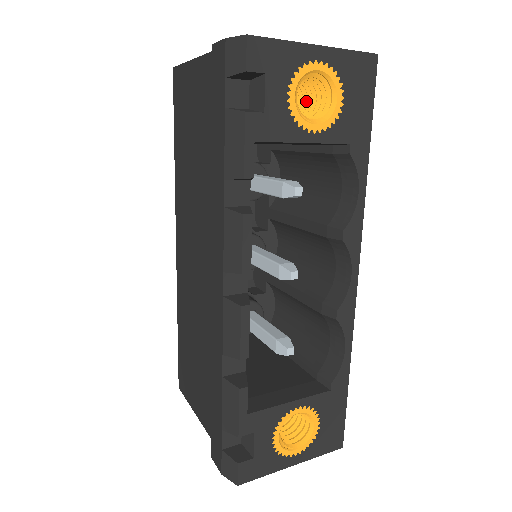
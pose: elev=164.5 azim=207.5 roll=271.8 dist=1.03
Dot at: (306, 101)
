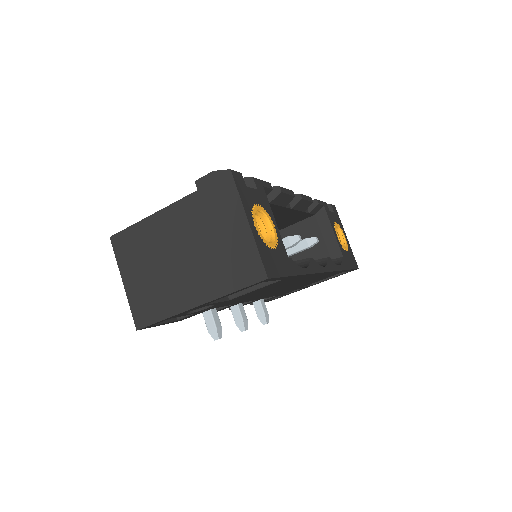
Dot at: occluded
